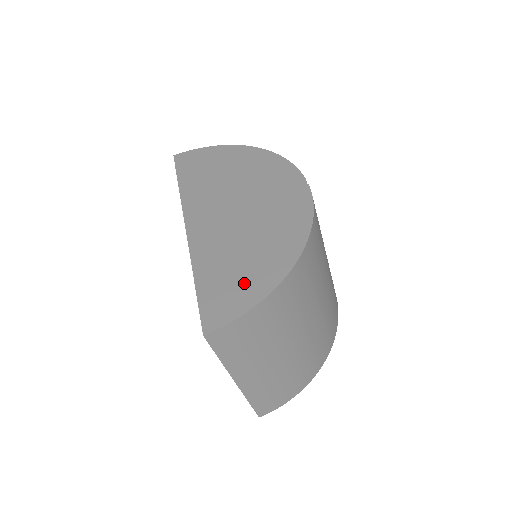
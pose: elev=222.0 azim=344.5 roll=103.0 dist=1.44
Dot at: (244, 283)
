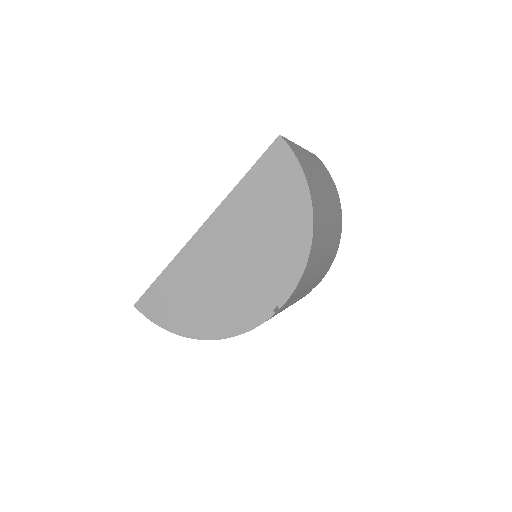
Dot at: (173, 311)
